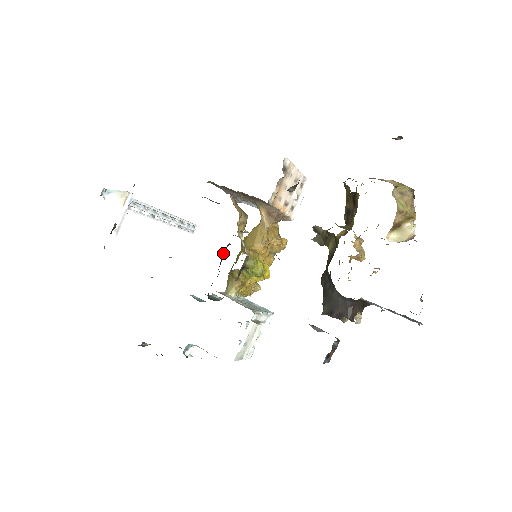
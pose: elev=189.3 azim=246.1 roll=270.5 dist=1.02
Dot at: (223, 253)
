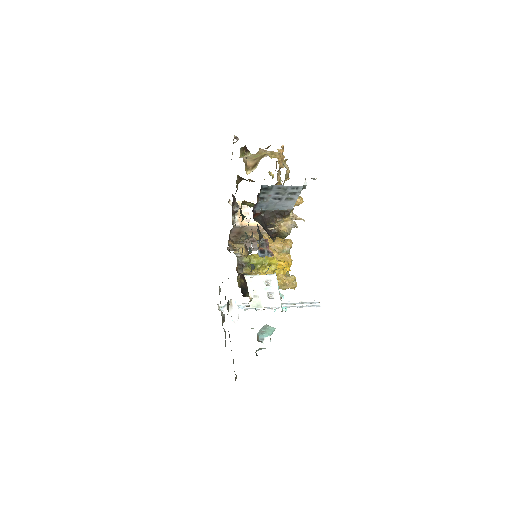
Dot at: occluded
